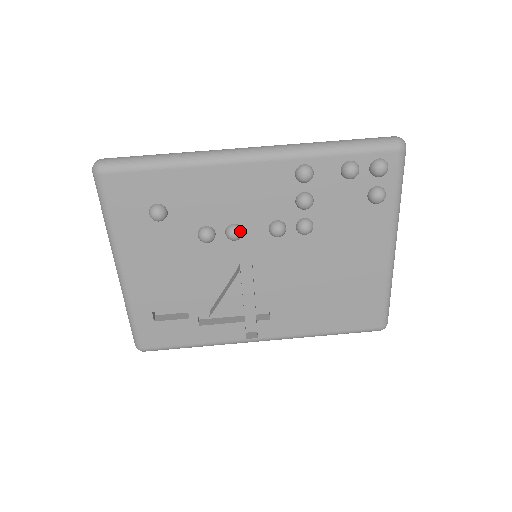
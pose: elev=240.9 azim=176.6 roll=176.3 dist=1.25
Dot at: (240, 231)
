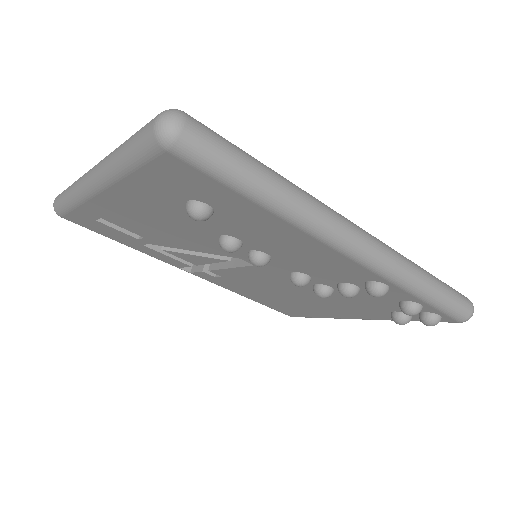
Dot at: (266, 264)
